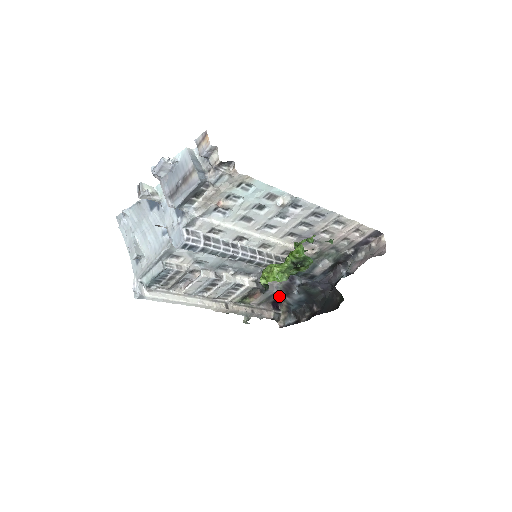
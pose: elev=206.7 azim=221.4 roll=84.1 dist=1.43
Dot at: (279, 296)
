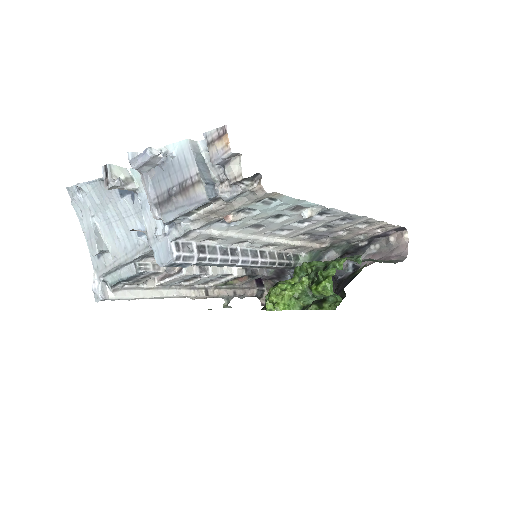
Dot at: (268, 279)
